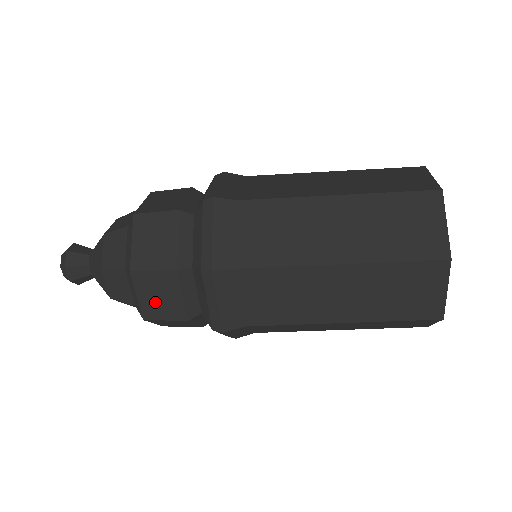
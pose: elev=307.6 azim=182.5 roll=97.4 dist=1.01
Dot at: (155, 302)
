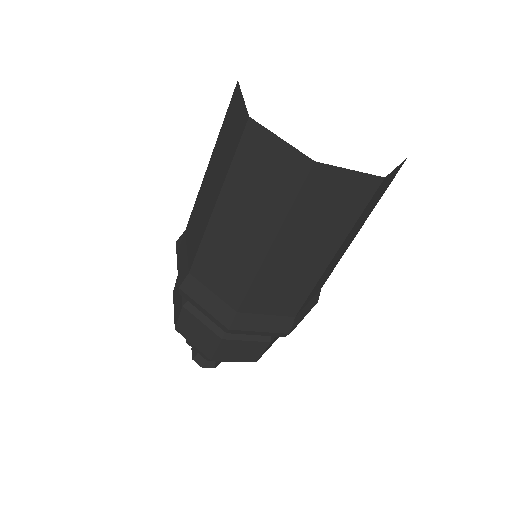
Dot at: (244, 354)
